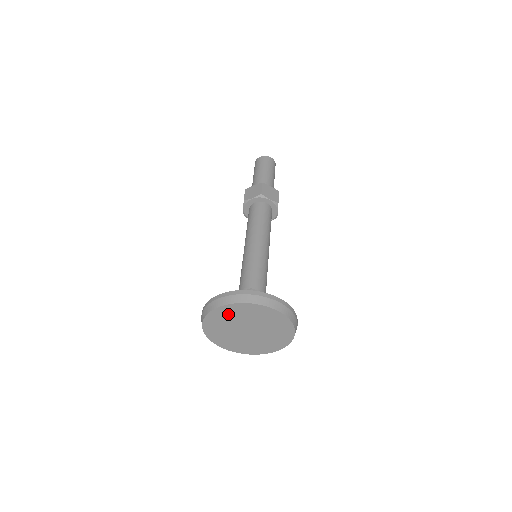
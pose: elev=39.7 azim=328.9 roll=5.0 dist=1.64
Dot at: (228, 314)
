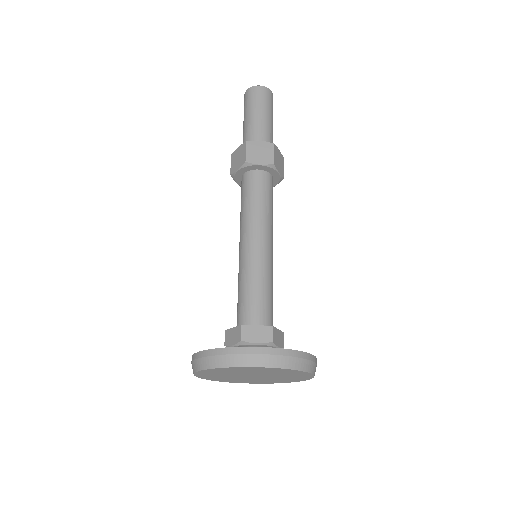
Dot at: (215, 373)
